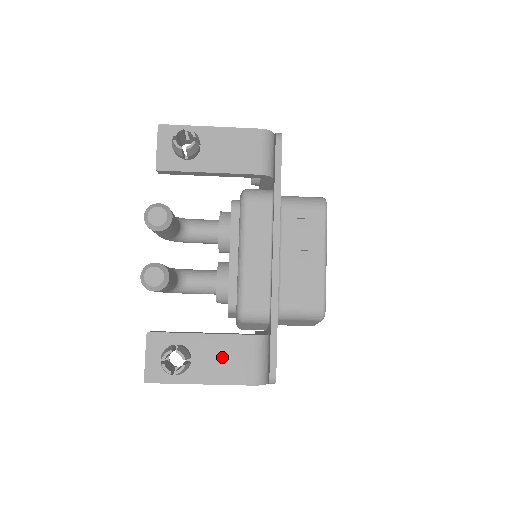
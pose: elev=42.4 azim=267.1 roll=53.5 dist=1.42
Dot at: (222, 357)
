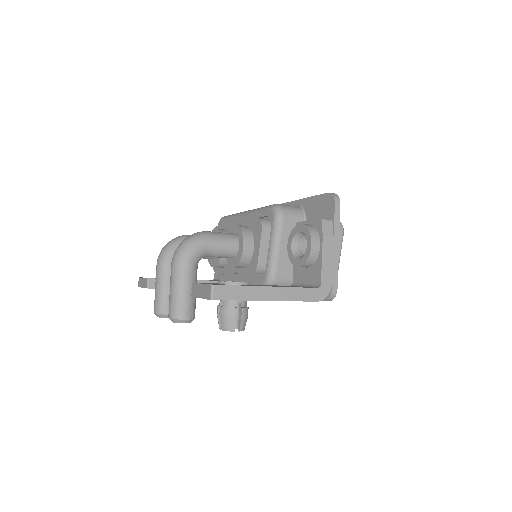
Dot at: occluded
